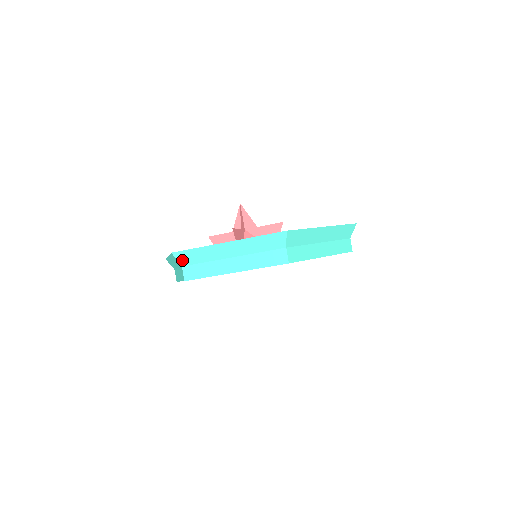
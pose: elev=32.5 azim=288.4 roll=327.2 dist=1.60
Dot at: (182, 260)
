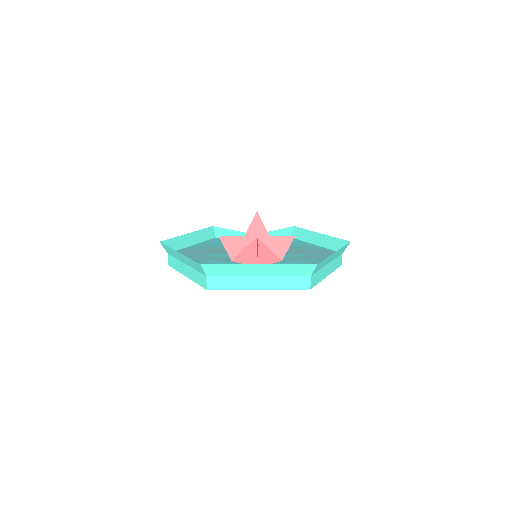
Dot at: (209, 271)
